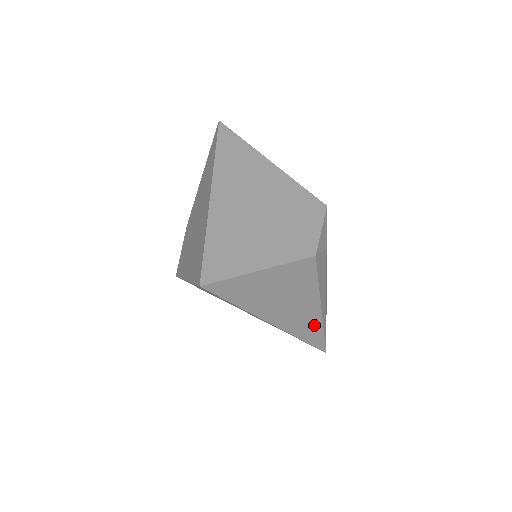
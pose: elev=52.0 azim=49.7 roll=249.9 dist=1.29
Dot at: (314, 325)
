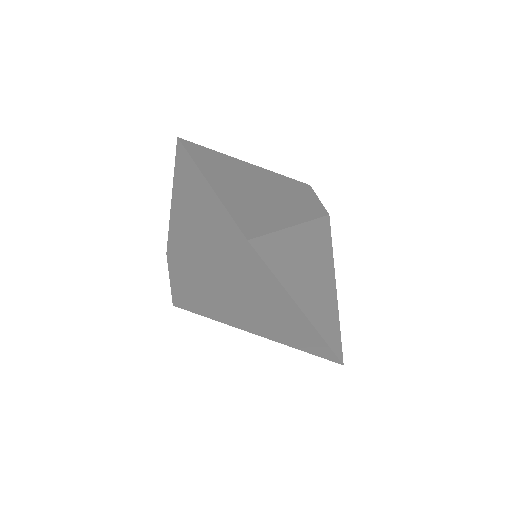
Dot at: (333, 319)
